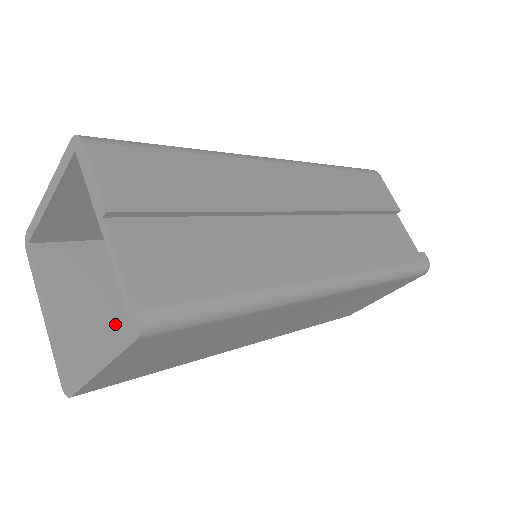
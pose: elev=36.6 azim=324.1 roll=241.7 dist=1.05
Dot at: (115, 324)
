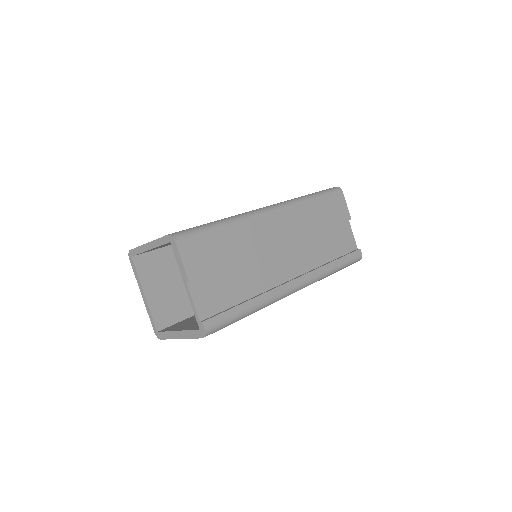
Dot at: (177, 297)
